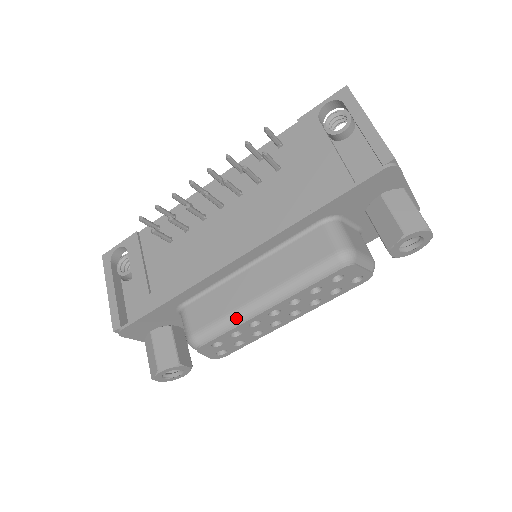
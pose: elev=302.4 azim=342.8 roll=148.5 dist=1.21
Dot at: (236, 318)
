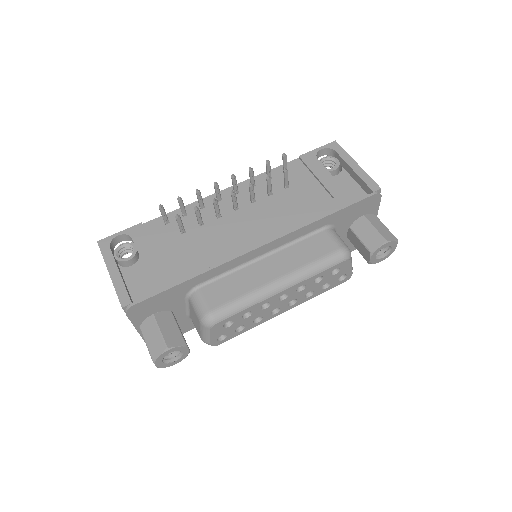
Dot at: (255, 297)
